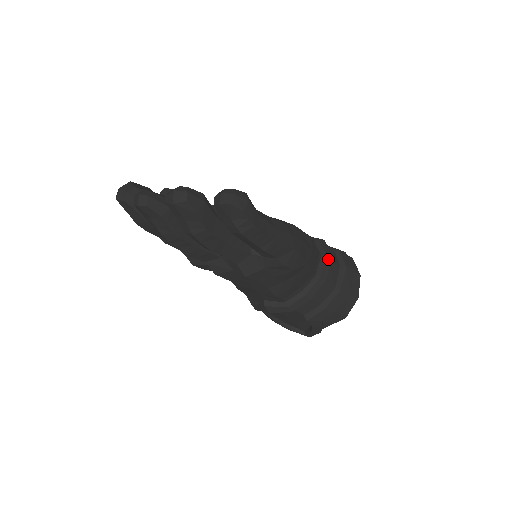
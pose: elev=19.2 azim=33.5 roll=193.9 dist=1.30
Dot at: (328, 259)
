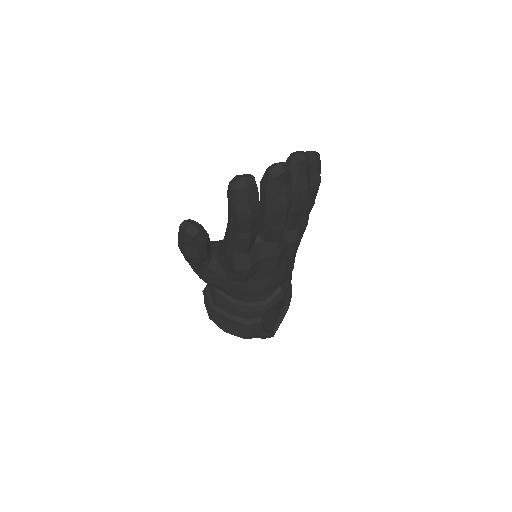
Dot at: occluded
